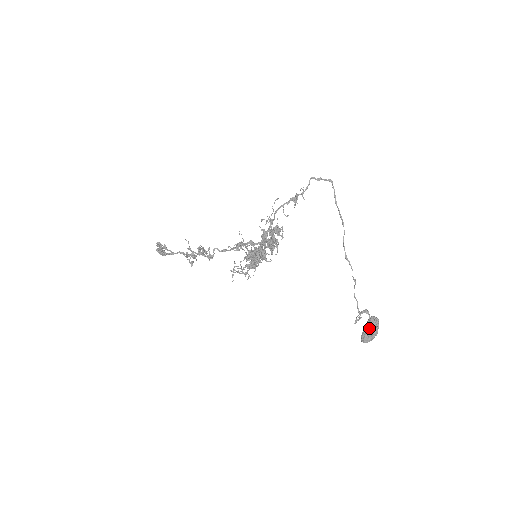
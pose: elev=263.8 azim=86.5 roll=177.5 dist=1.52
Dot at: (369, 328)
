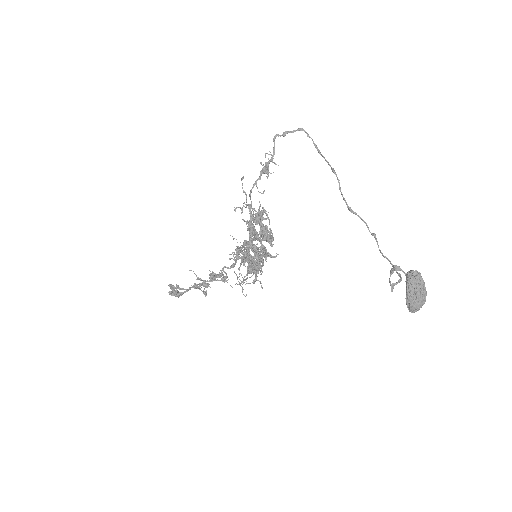
Dot at: (409, 289)
